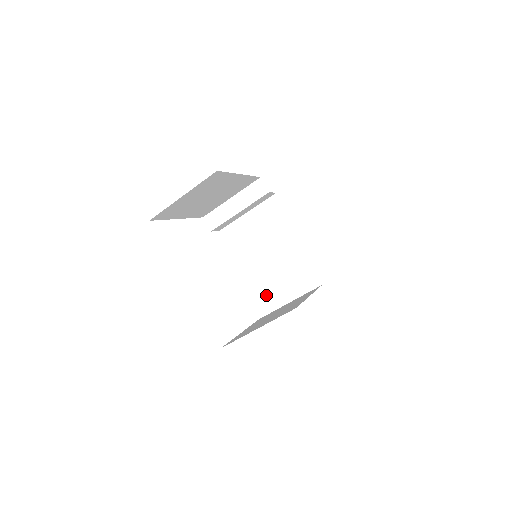
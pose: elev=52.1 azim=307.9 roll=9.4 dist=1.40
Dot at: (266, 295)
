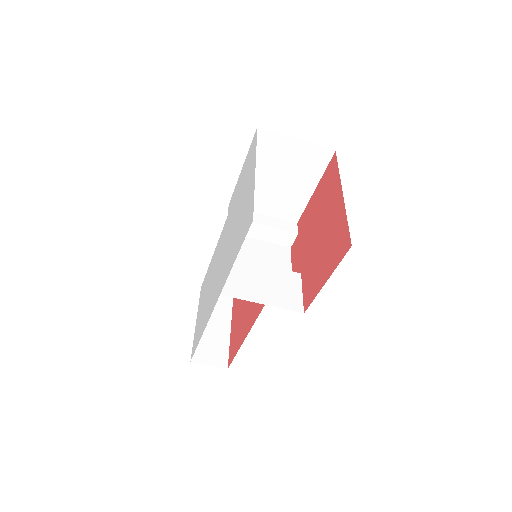
Dot at: (244, 284)
